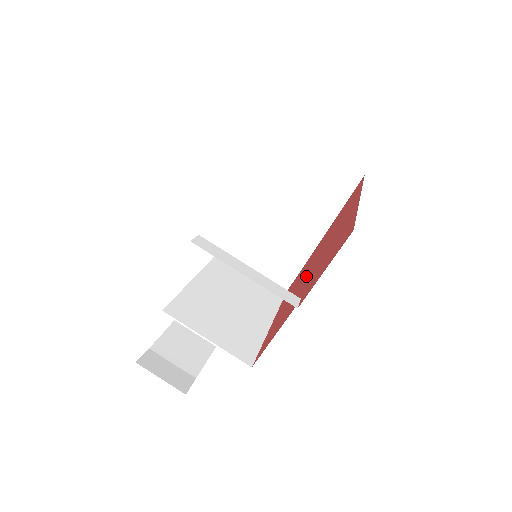
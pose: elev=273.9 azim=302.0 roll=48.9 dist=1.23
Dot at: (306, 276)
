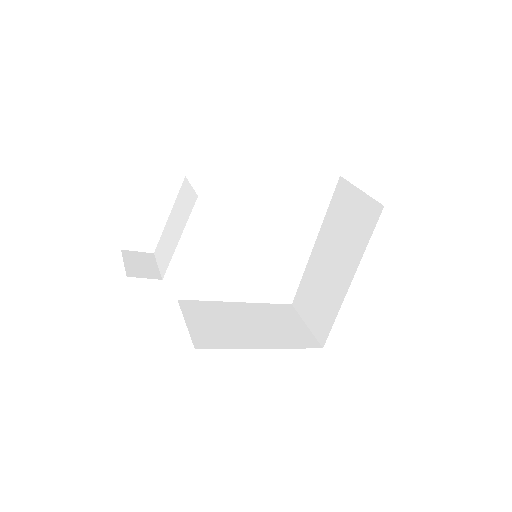
Dot at: occluded
